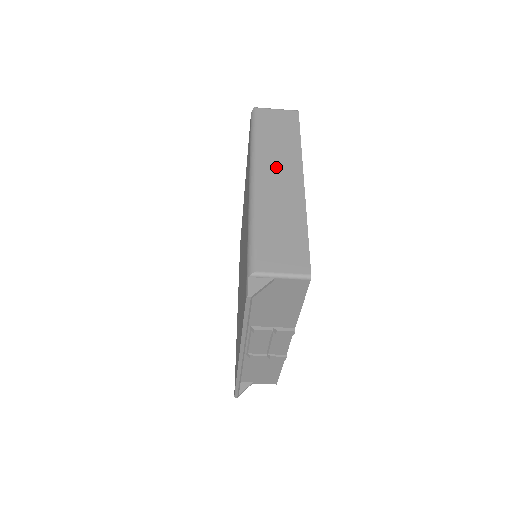
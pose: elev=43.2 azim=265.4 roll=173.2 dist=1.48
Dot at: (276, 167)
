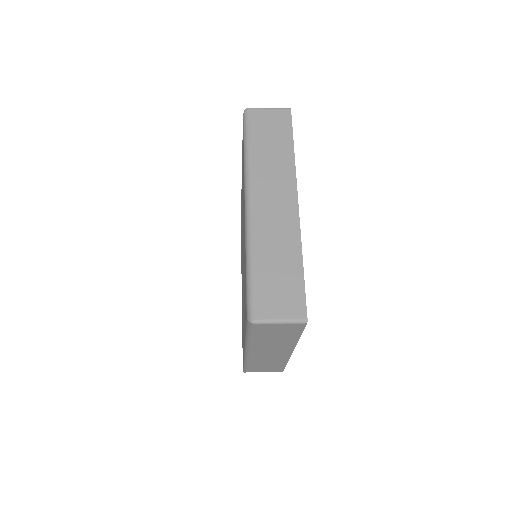
Dot at: (269, 350)
